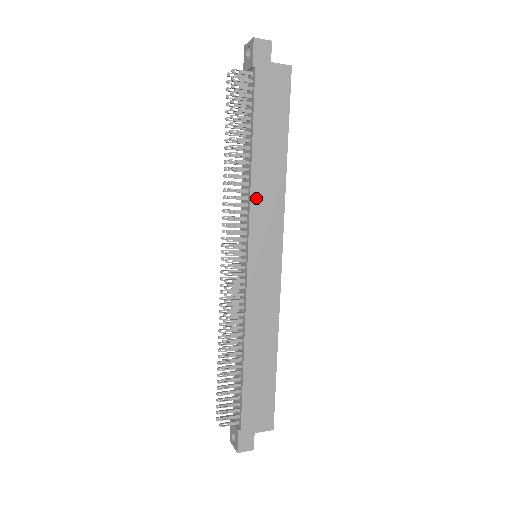
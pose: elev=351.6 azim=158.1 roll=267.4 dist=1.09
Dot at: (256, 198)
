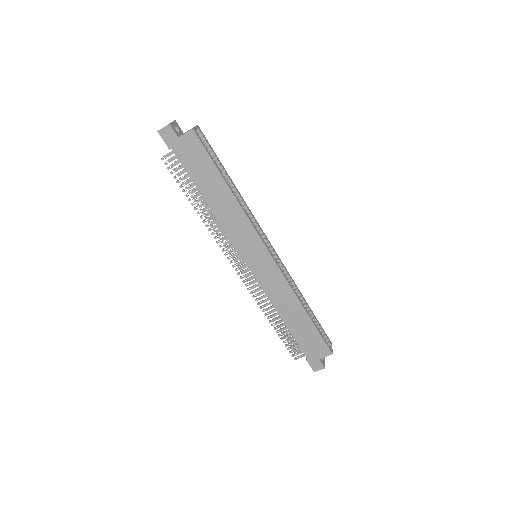
Dot at: (227, 227)
